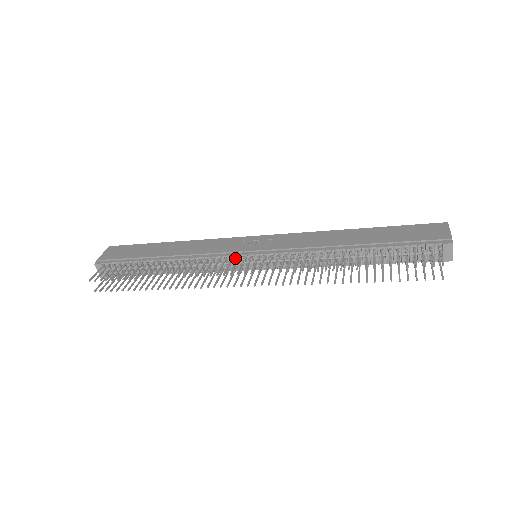
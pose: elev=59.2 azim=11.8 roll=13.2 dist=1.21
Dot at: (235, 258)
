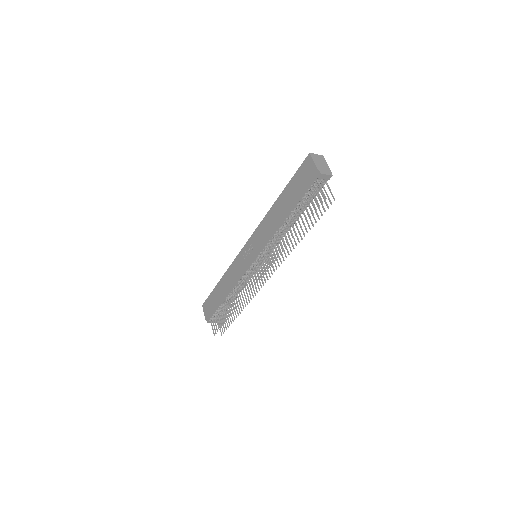
Dot at: (249, 269)
